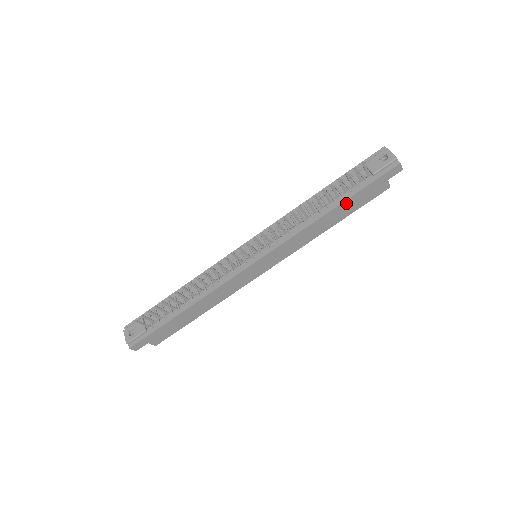
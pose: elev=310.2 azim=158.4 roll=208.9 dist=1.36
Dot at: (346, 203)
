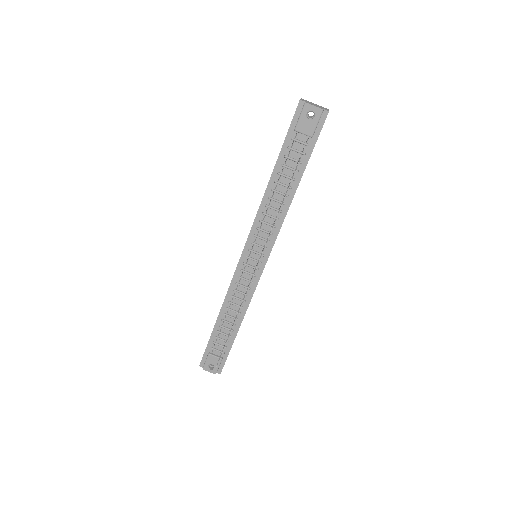
Dot at: occluded
